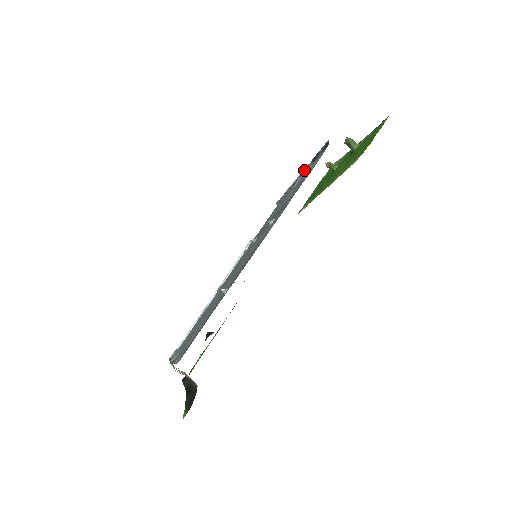
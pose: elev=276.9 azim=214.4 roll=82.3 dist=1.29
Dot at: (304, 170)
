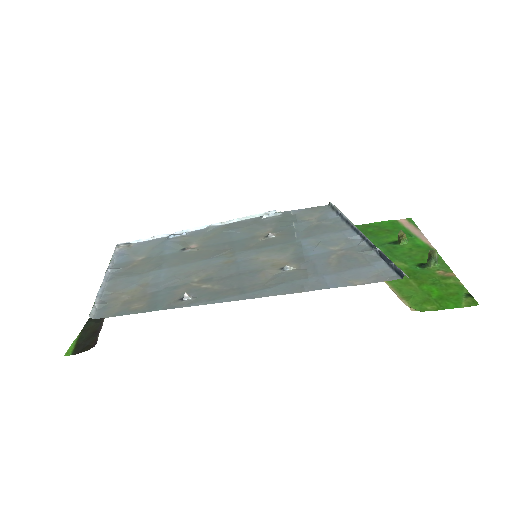
Dot at: (369, 240)
